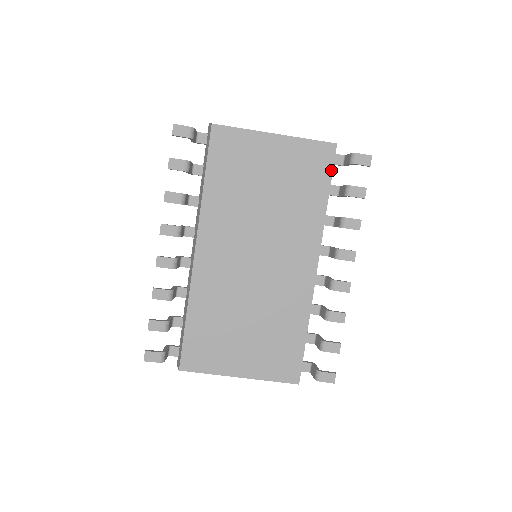
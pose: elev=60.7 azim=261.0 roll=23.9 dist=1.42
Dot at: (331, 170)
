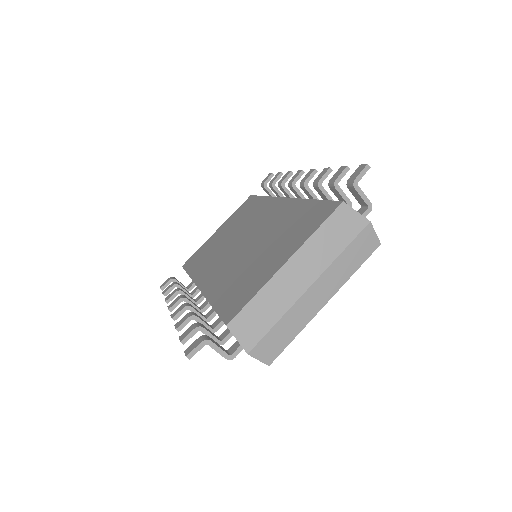
Dot at: (256, 197)
